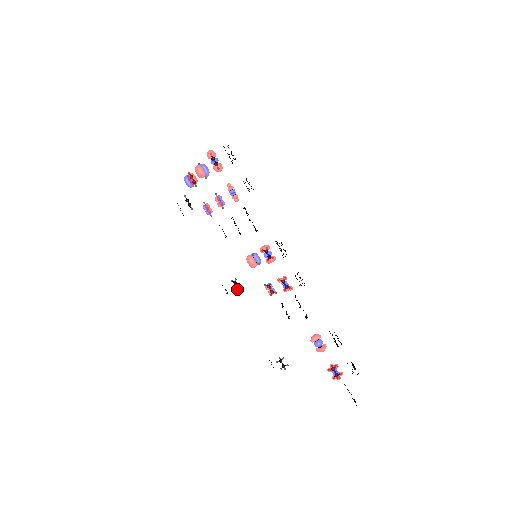
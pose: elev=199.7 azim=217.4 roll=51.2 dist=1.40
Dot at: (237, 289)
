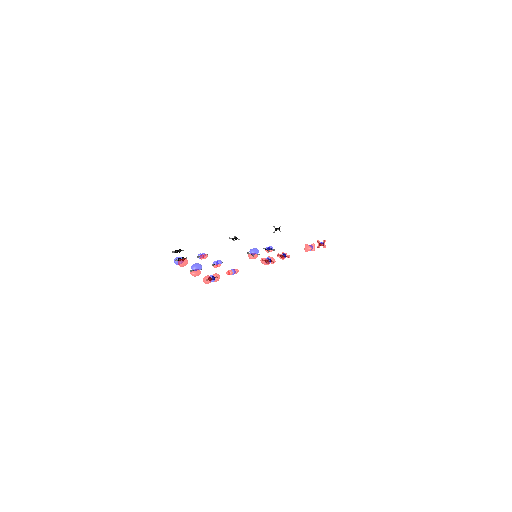
Dot at: (235, 238)
